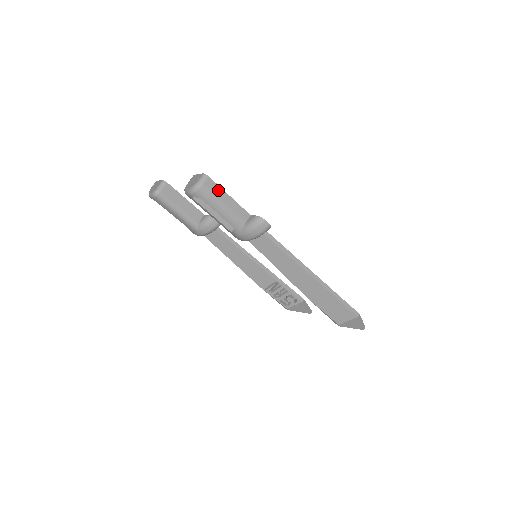
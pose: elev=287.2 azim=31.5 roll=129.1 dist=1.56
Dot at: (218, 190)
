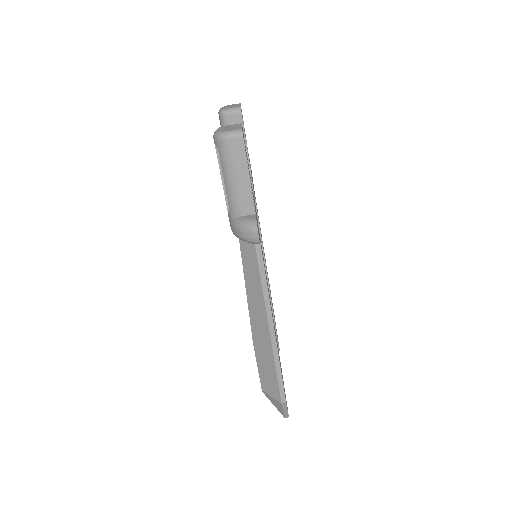
Dot at: (242, 159)
